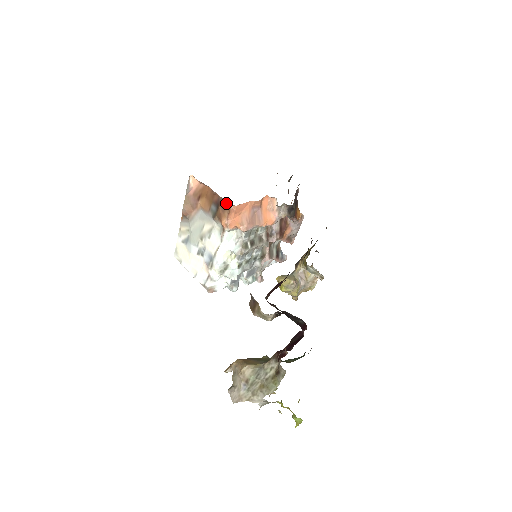
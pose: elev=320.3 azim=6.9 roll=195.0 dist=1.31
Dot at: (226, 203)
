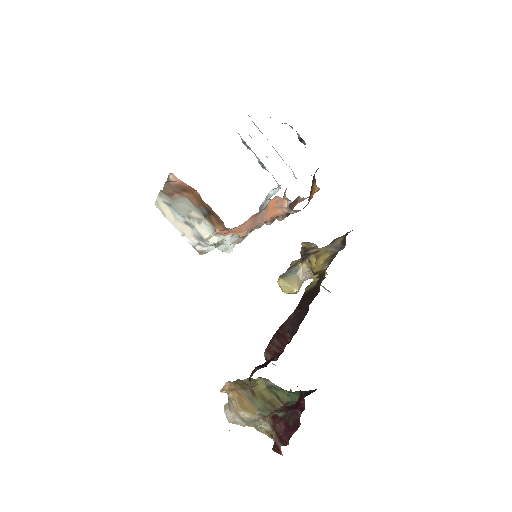
Dot at: (221, 221)
